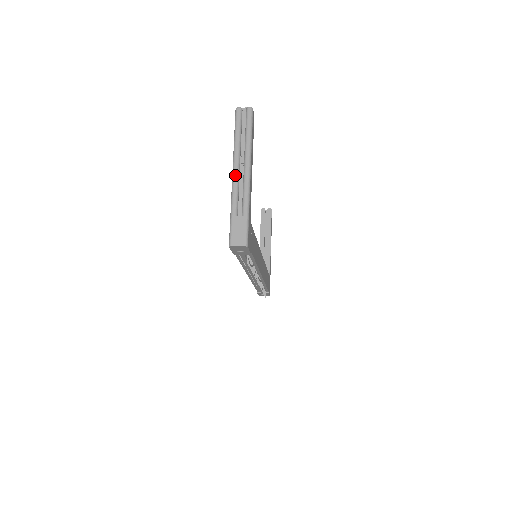
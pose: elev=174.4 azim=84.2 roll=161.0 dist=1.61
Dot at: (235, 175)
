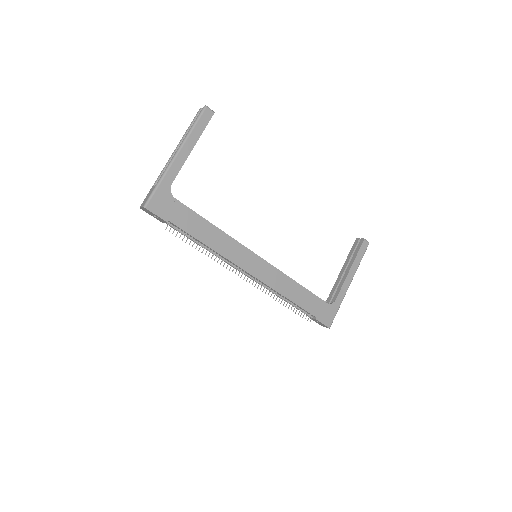
Dot at: (170, 157)
